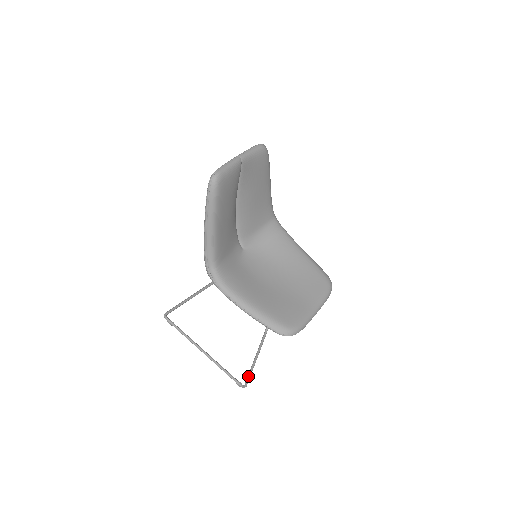
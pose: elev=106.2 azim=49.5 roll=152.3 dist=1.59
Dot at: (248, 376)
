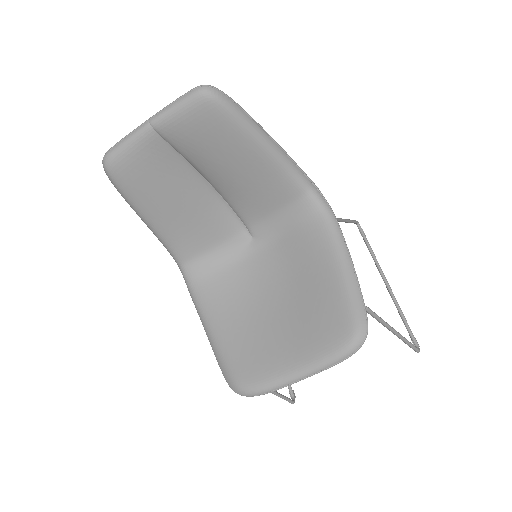
Dot at: (280, 396)
